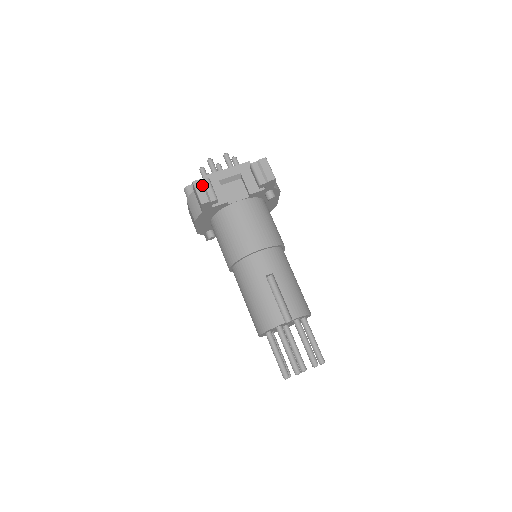
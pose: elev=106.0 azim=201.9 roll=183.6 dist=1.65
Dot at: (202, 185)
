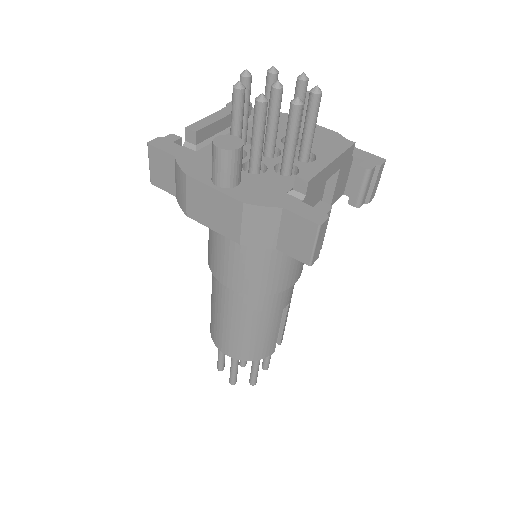
Dot at: occluded
